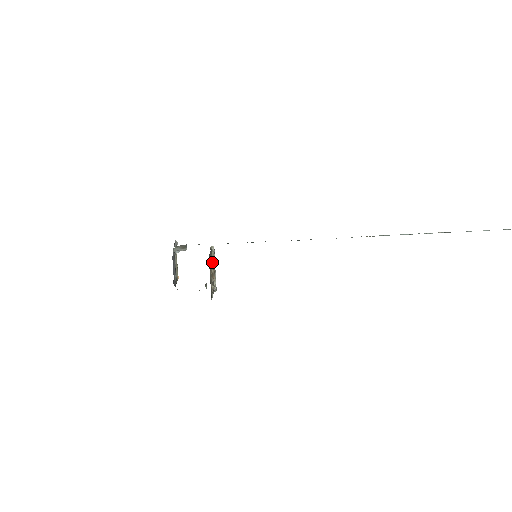
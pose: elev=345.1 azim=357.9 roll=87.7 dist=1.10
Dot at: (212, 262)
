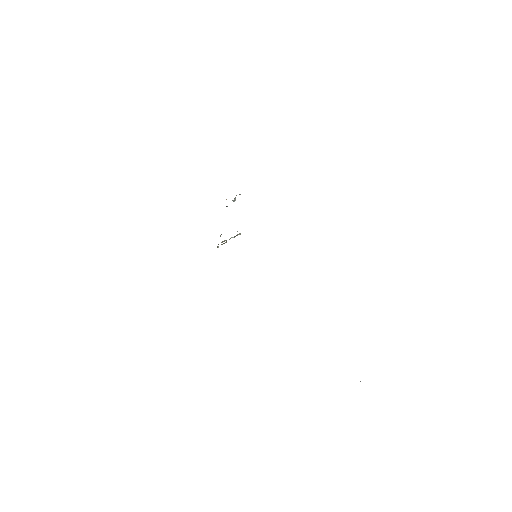
Dot at: (232, 237)
